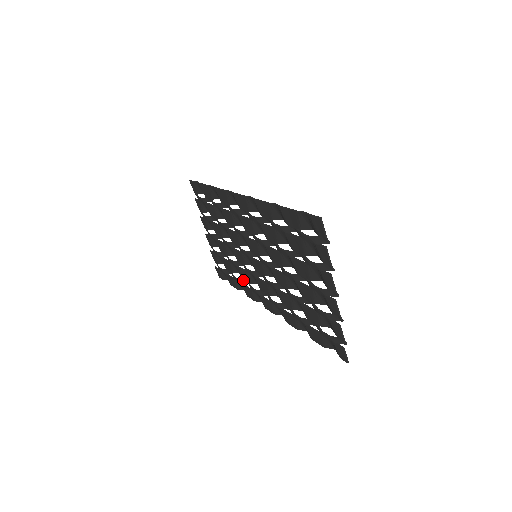
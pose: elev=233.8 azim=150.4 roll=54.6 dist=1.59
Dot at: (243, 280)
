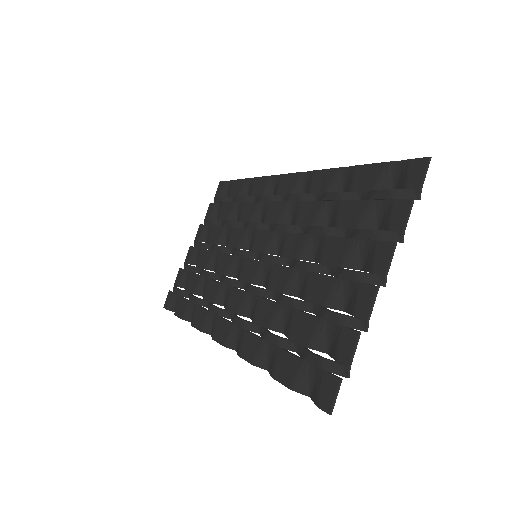
Dot at: (204, 300)
